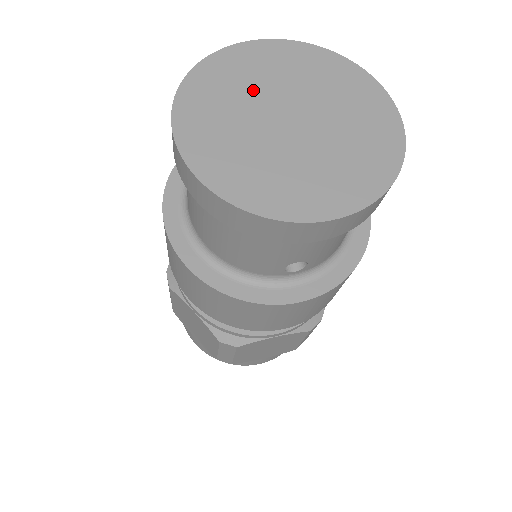
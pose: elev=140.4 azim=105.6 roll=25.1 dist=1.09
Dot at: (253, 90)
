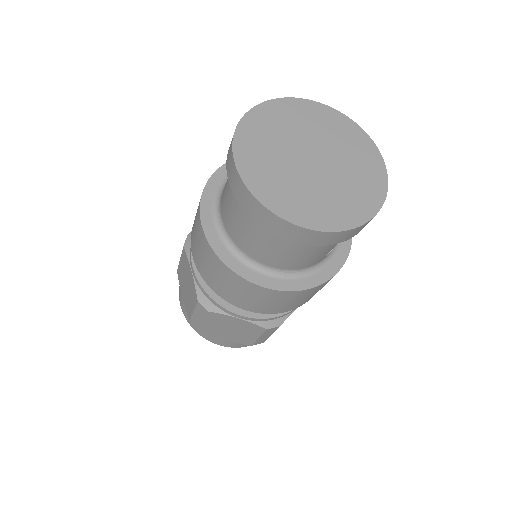
Dot at: (278, 148)
